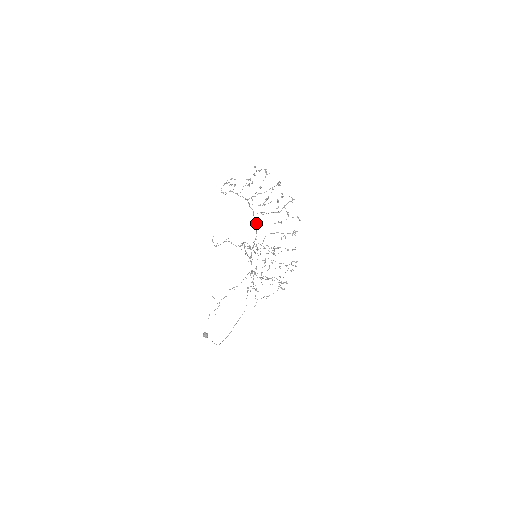
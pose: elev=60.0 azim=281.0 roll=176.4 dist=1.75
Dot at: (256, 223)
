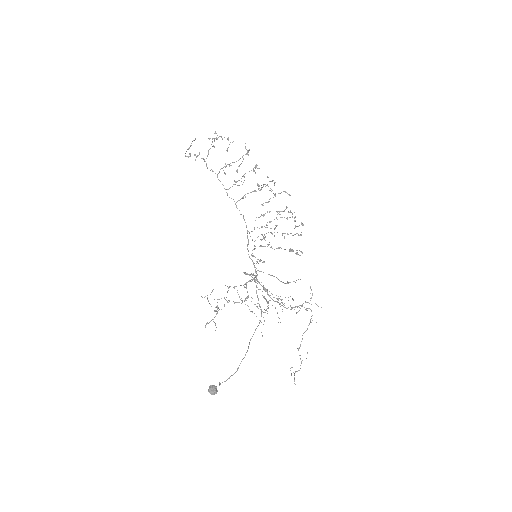
Dot at: occluded
